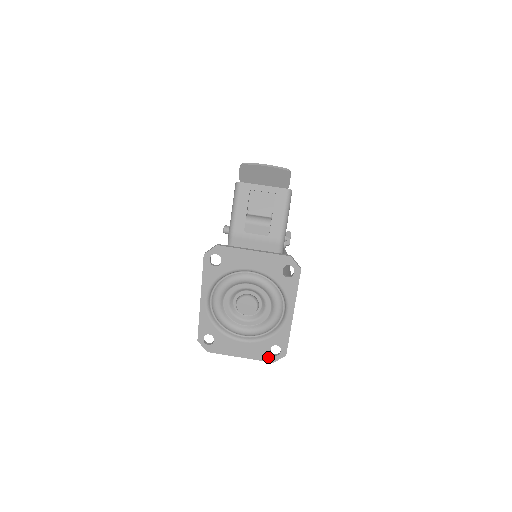
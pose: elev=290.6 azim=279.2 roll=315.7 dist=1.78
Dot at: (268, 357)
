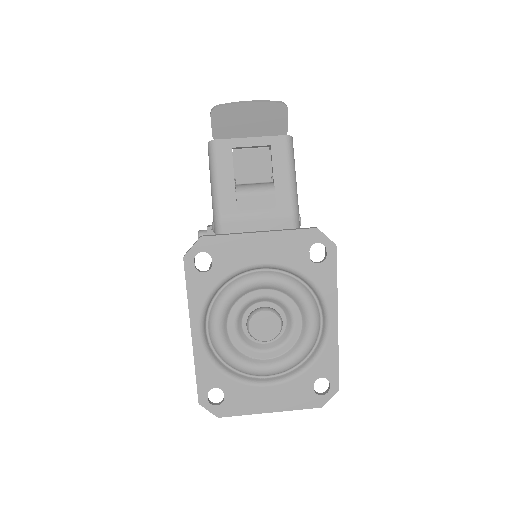
Dot at: (312, 400)
